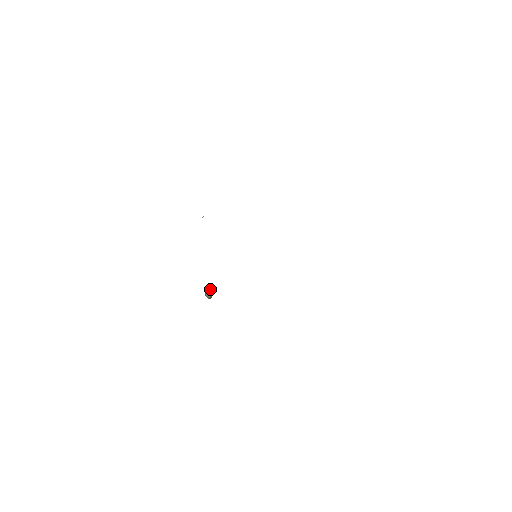
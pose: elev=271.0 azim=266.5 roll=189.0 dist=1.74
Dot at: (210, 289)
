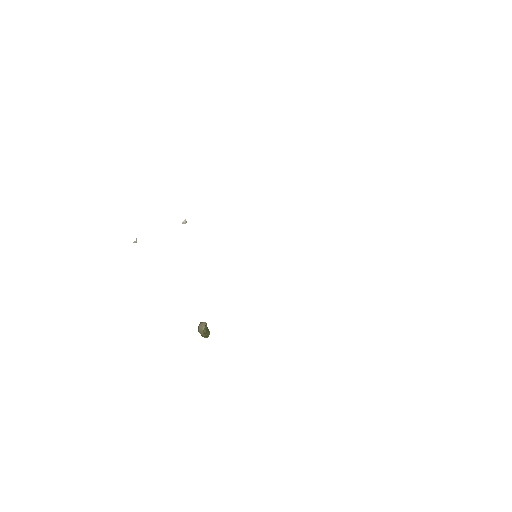
Dot at: occluded
